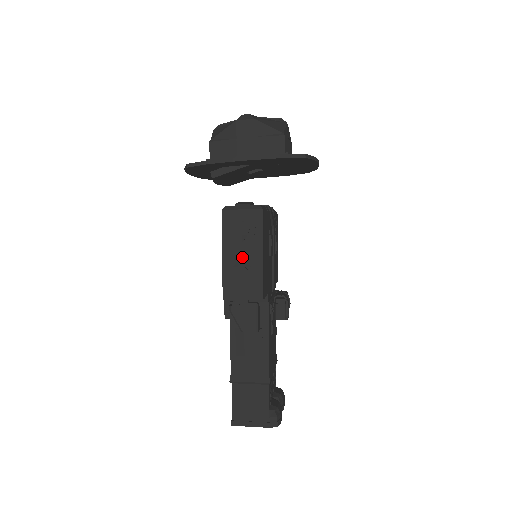
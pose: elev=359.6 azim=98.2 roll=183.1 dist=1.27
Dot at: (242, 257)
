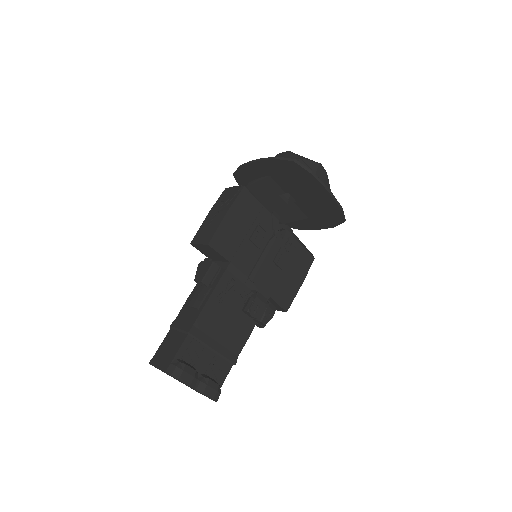
Dot at: (215, 215)
